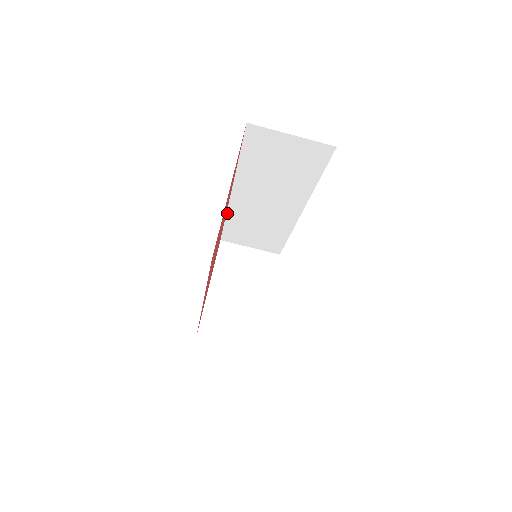
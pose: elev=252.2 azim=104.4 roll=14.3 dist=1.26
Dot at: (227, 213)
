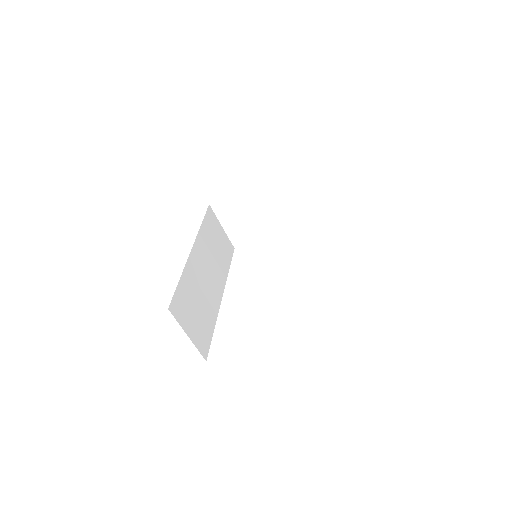
Dot at: occluded
